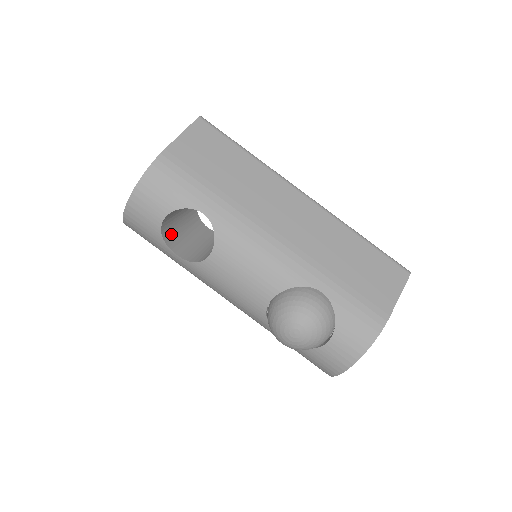
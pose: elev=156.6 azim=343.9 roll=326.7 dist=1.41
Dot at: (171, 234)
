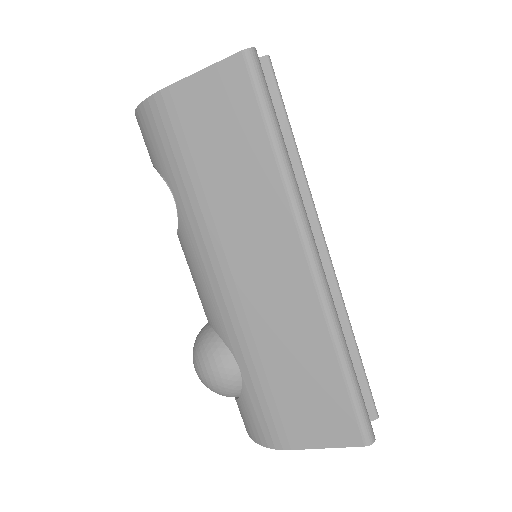
Dot at: occluded
